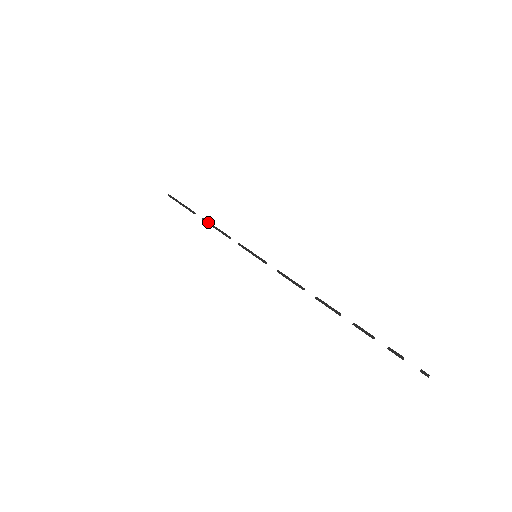
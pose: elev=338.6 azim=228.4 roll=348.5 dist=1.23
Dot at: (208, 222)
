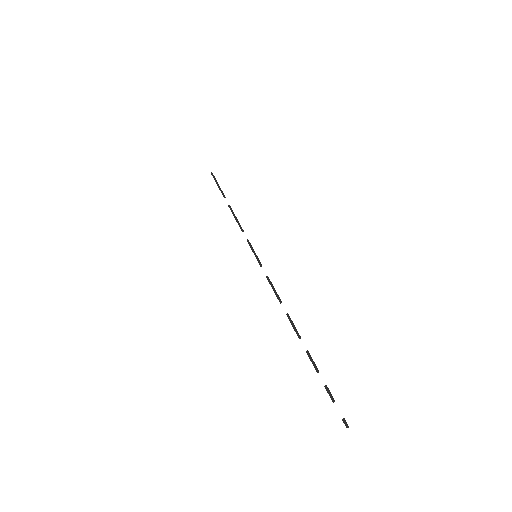
Dot at: (232, 210)
